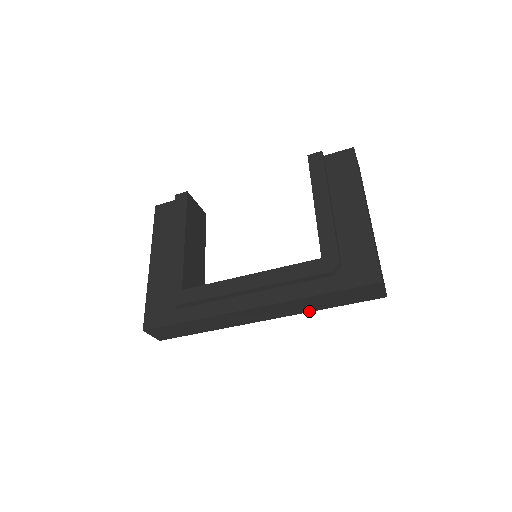
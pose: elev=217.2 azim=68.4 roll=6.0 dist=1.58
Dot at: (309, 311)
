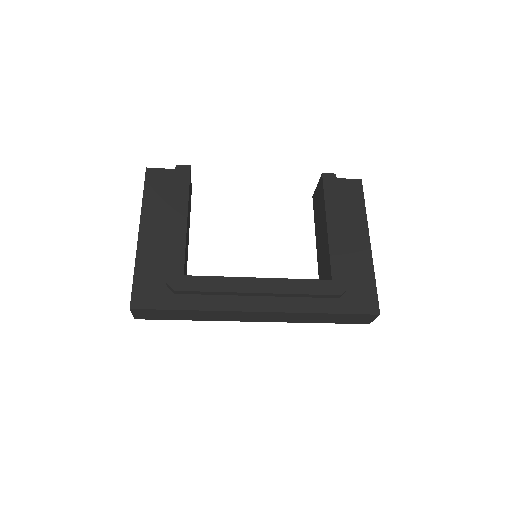
Dot at: (300, 322)
